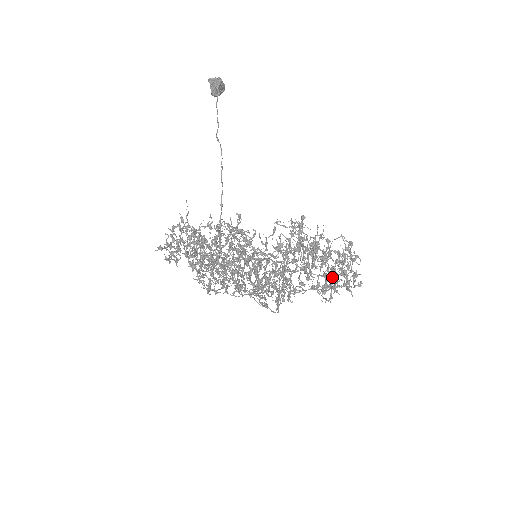
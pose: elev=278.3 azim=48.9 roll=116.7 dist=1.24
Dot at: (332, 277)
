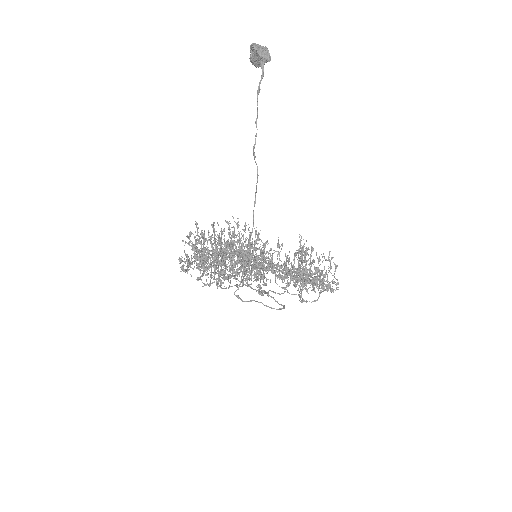
Dot at: occluded
